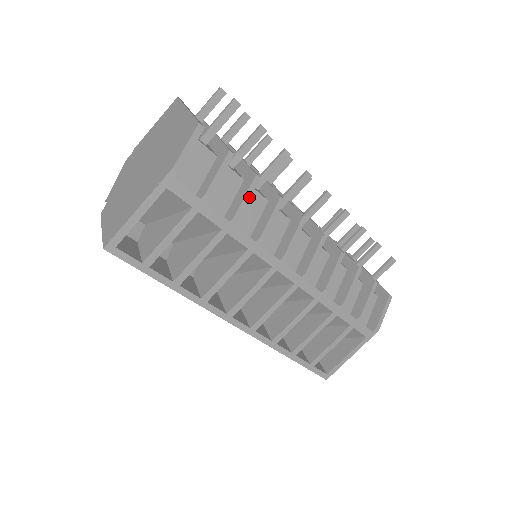
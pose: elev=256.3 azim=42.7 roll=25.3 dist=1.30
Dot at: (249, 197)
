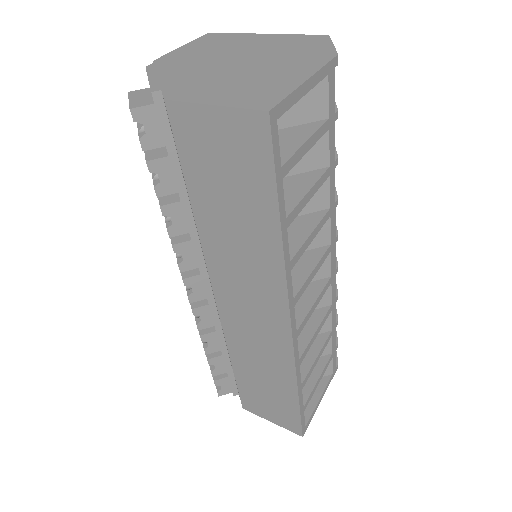
Dot at: occluded
